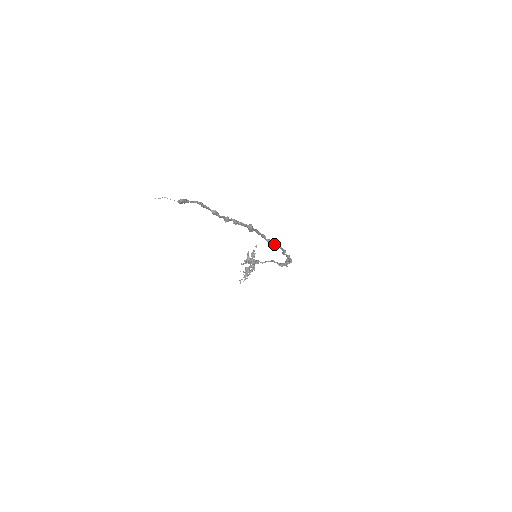
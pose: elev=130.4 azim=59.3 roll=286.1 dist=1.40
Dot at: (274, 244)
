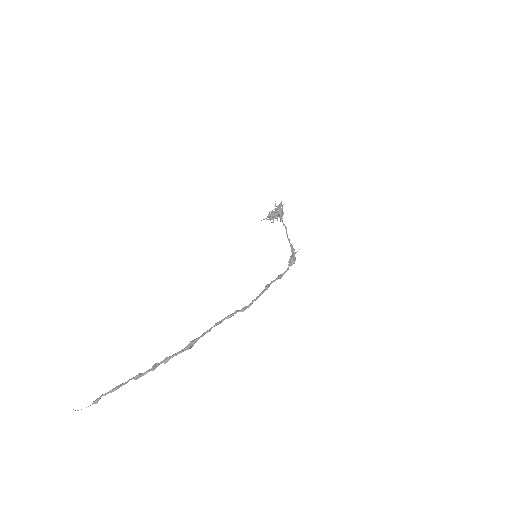
Dot at: occluded
